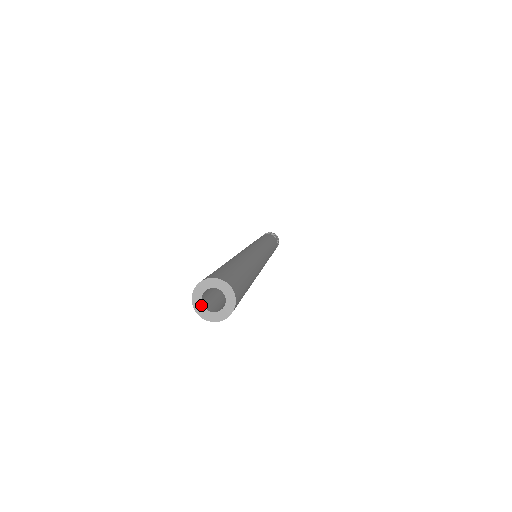
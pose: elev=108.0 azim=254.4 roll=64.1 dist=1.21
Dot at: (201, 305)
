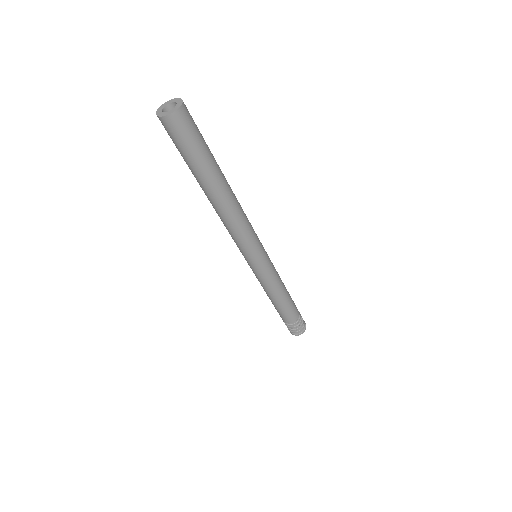
Dot at: (162, 109)
